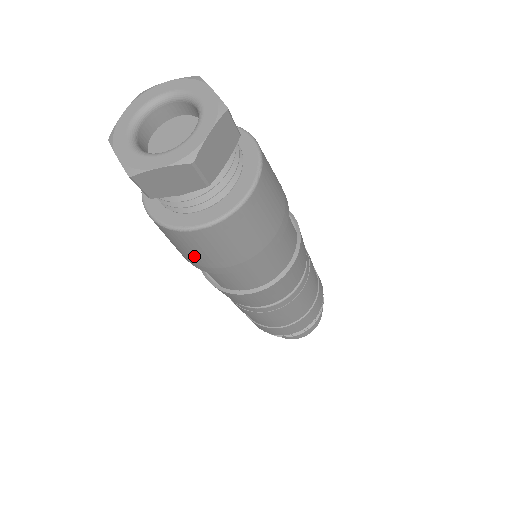
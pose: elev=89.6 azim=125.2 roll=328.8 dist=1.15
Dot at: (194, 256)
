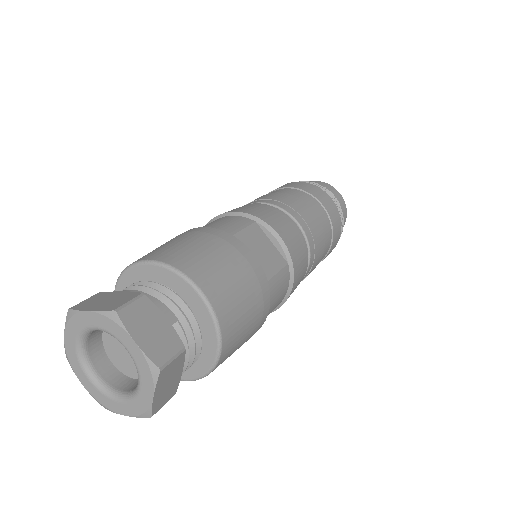
Dot at: occluded
